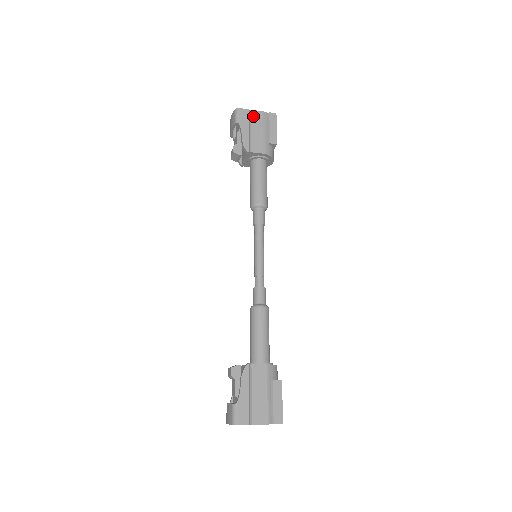
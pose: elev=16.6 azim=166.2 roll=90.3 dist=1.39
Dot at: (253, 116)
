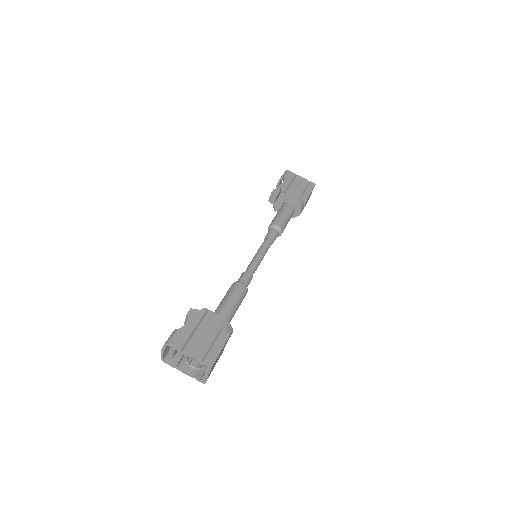
Dot at: (297, 178)
